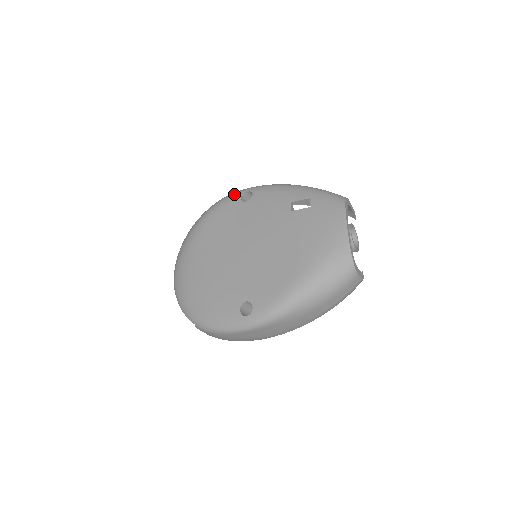
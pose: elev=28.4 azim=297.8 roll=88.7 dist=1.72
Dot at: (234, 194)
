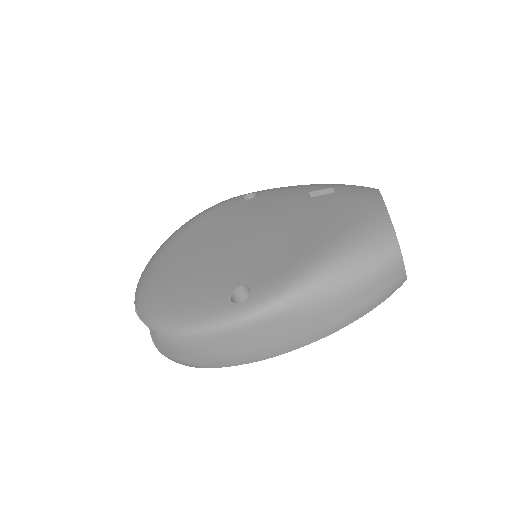
Dot at: (234, 197)
